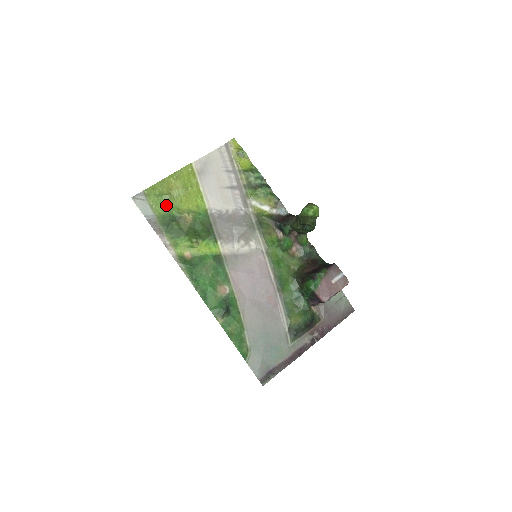
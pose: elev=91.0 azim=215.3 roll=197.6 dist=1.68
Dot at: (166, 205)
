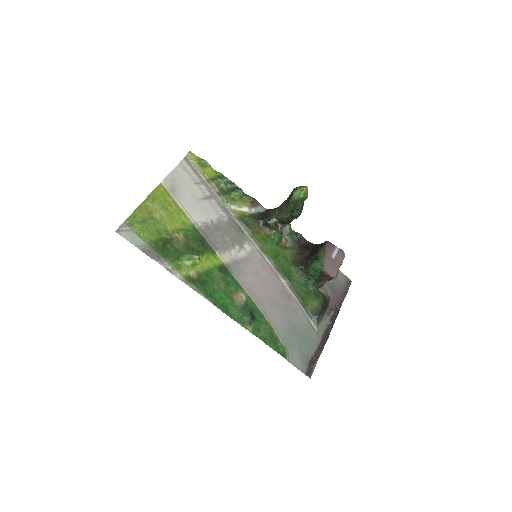
Dot at: (153, 230)
